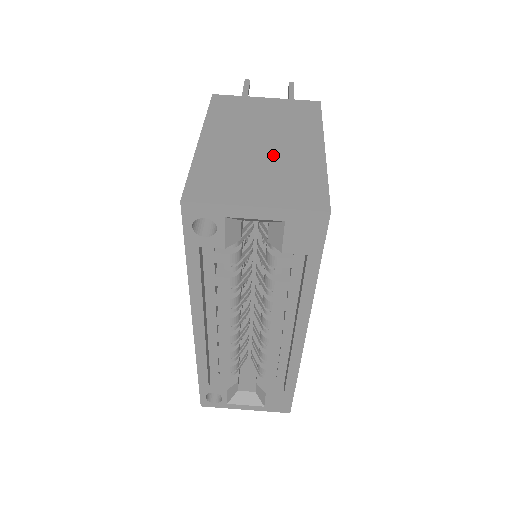
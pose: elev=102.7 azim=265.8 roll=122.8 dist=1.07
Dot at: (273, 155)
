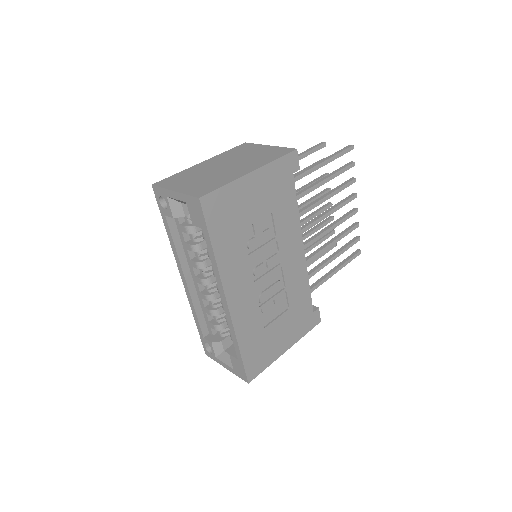
Dot at: (220, 172)
